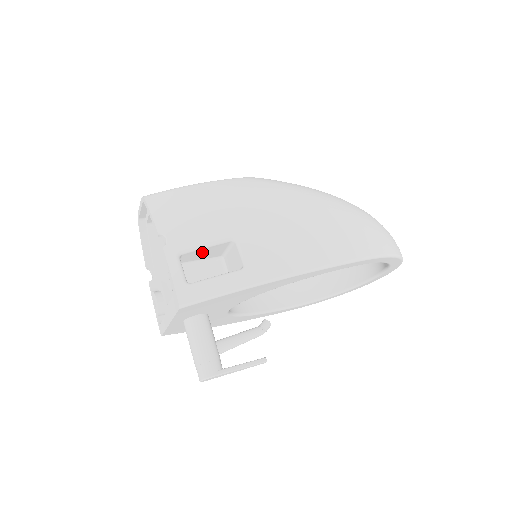
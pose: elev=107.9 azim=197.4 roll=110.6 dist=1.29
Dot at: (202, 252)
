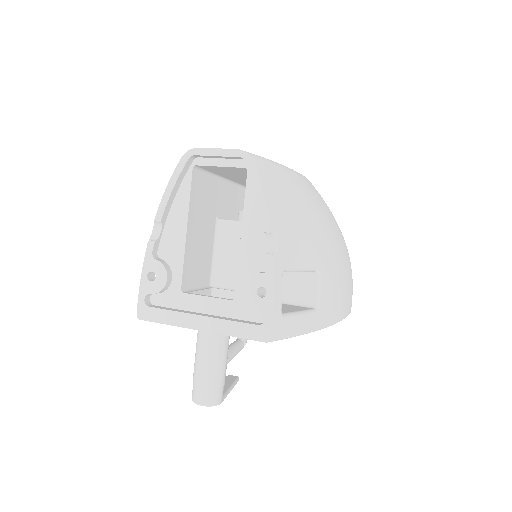
Dot at: occluded
